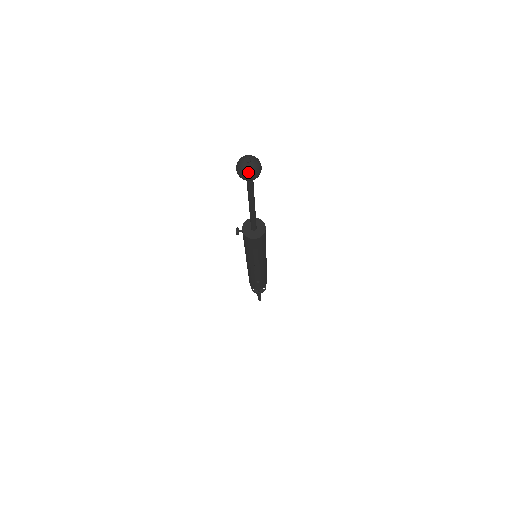
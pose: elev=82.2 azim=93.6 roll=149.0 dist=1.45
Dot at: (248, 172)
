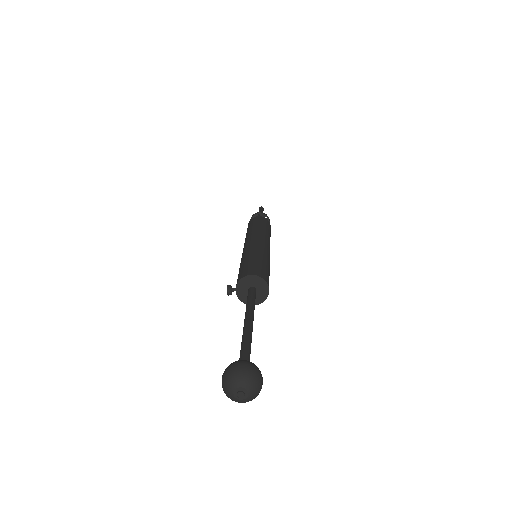
Dot at: occluded
